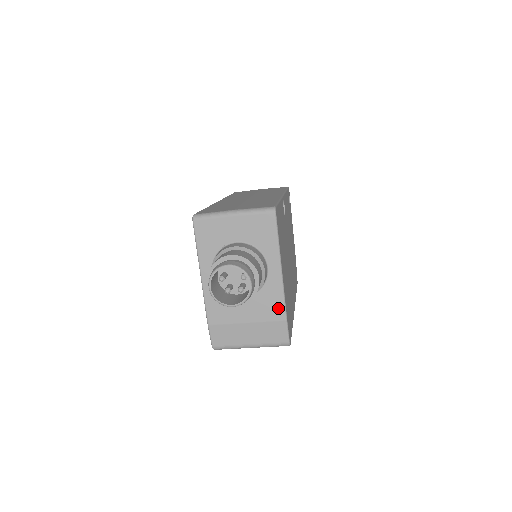
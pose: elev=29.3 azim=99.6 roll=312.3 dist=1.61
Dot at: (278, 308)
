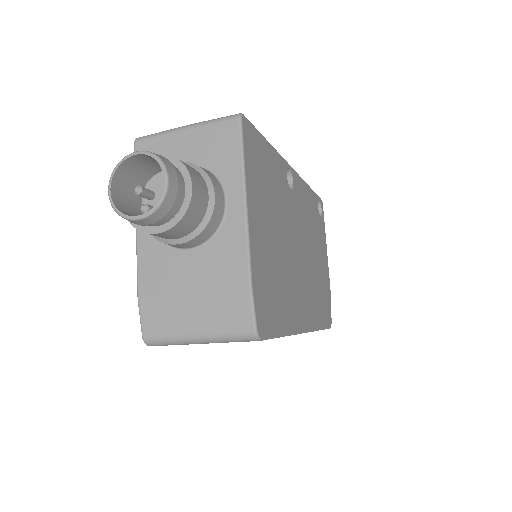
Dot at: (238, 266)
